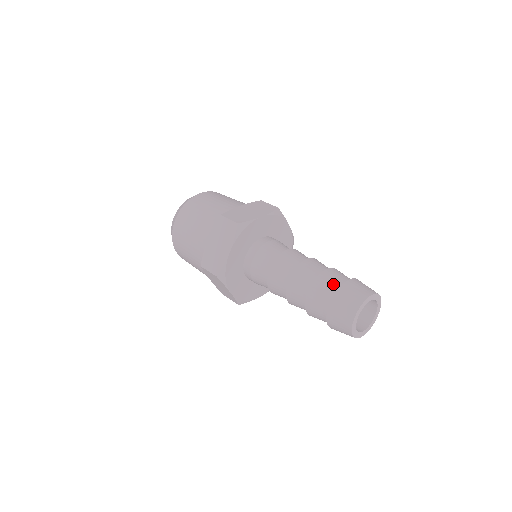
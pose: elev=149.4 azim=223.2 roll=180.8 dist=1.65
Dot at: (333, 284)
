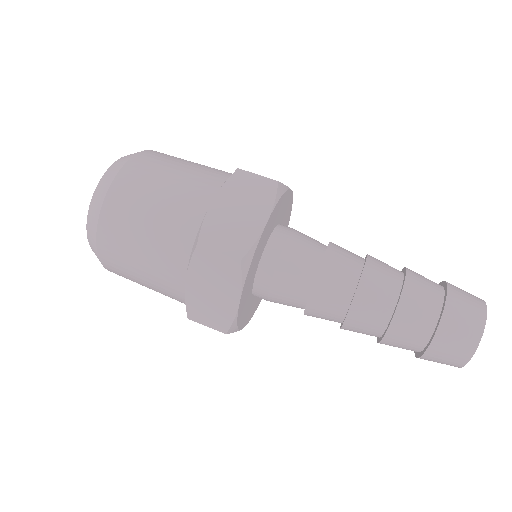
Dot at: (432, 283)
